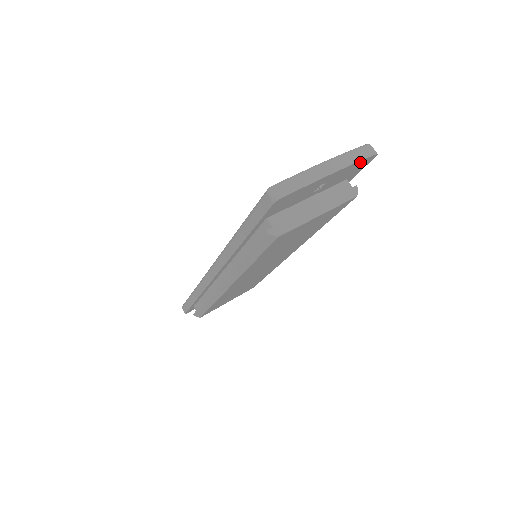
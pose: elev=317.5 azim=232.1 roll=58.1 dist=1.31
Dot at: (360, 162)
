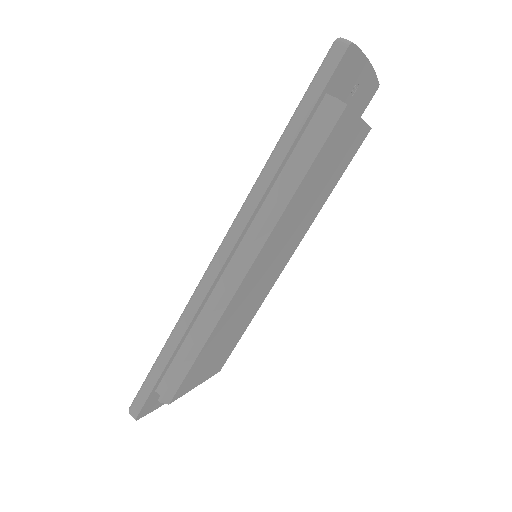
Dot at: (374, 81)
